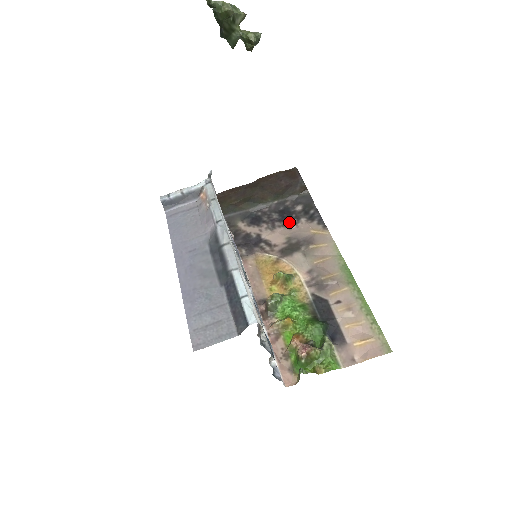
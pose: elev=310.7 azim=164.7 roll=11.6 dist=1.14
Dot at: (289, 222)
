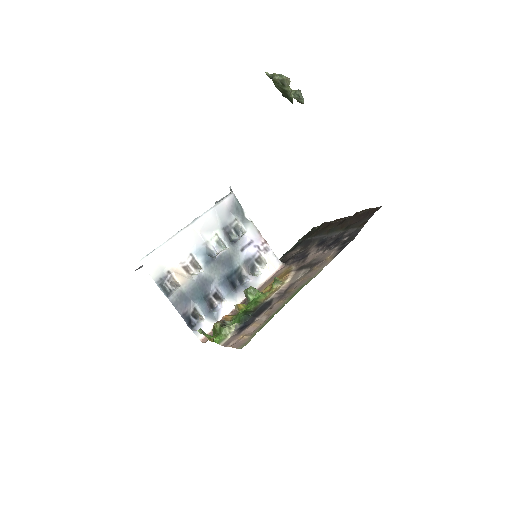
Dot at: (329, 248)
